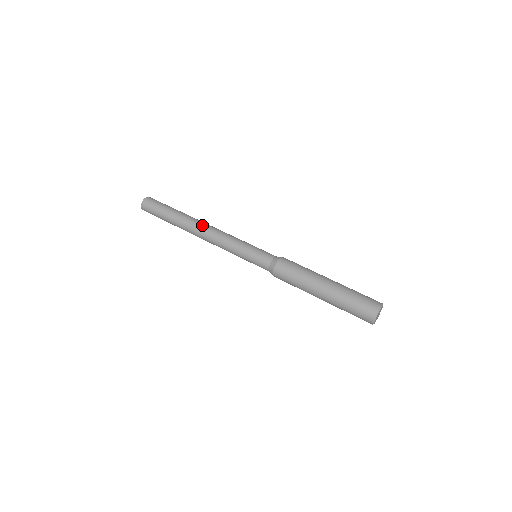
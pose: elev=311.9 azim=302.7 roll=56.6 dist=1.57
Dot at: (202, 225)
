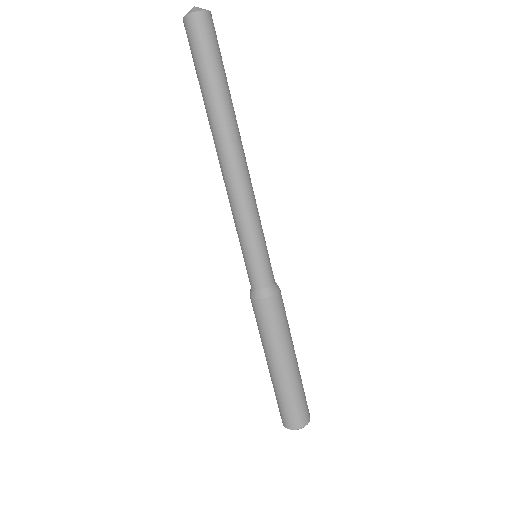
Dot at: (232, 155)
